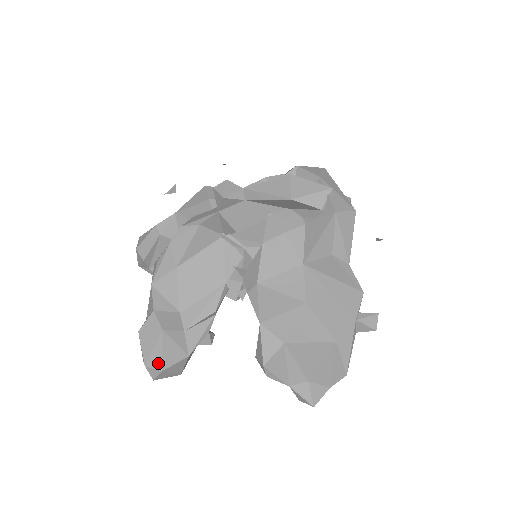
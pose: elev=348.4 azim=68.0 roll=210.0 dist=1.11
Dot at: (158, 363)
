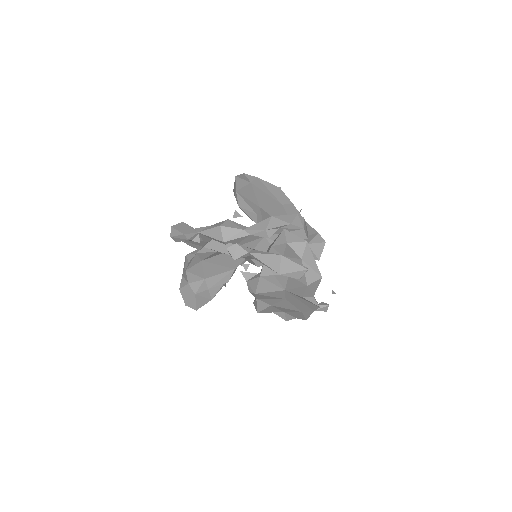
Dot at: (194, 307)
